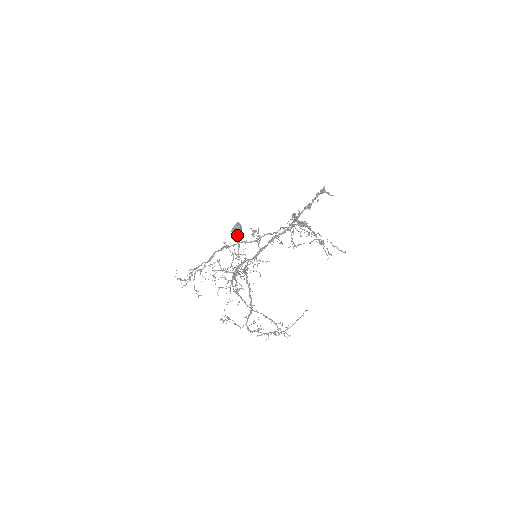
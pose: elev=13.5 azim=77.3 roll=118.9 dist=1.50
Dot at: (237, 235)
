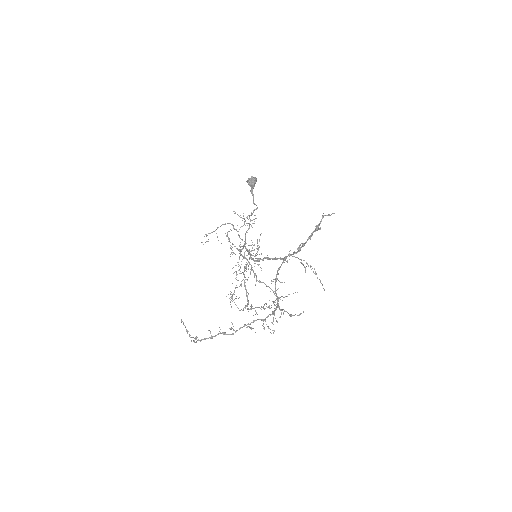
Dot at: occluded
